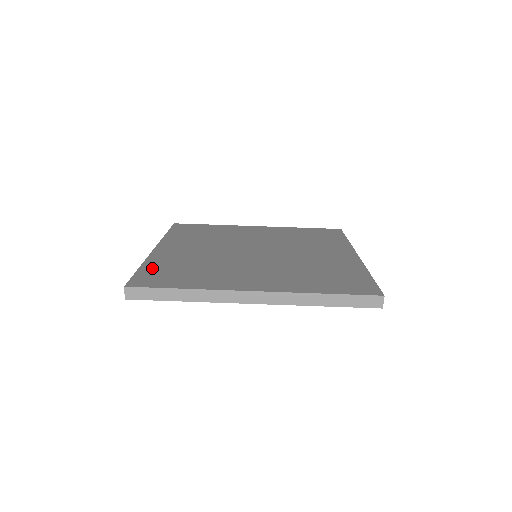
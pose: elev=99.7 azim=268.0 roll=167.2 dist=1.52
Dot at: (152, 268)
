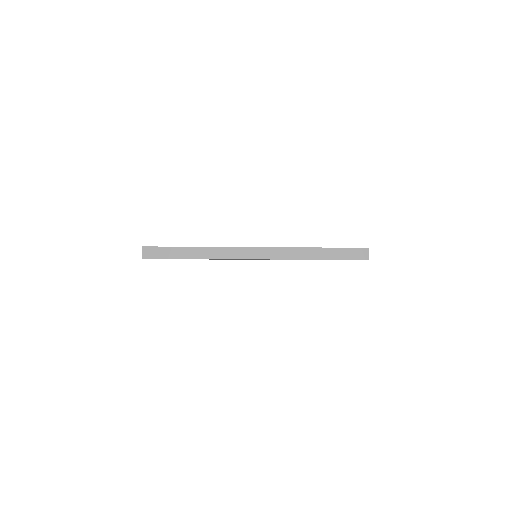
Dot at: occluded
